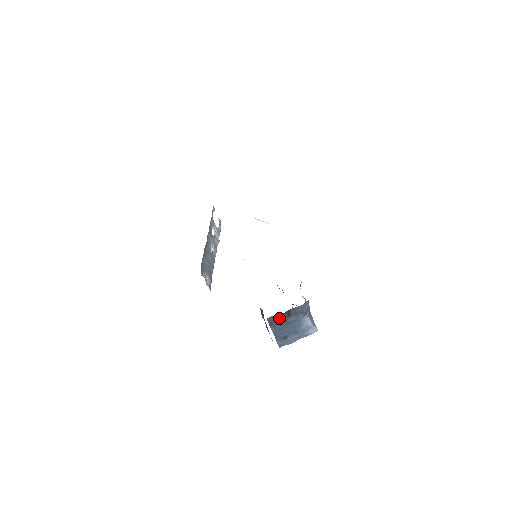
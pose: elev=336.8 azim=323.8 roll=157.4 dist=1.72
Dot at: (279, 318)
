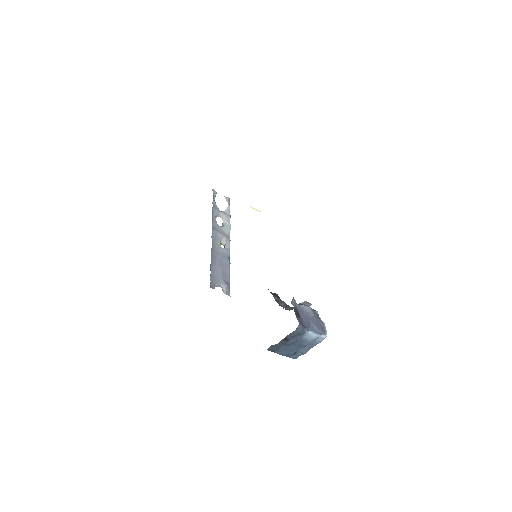
Dot at: (279, 345)
